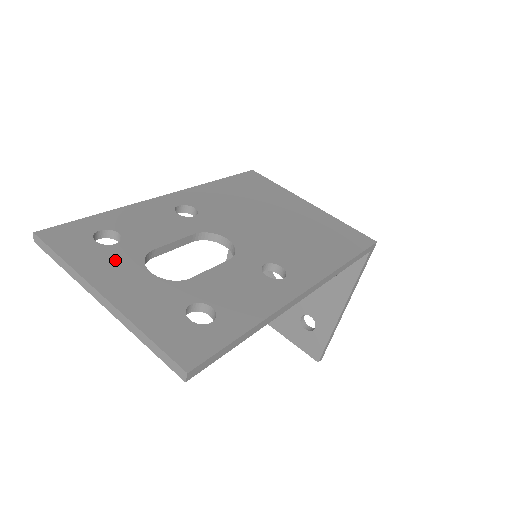
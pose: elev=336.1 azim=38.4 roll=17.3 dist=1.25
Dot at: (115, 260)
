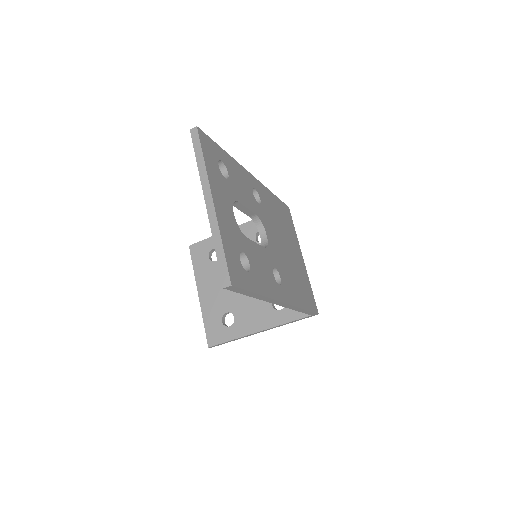
Dot at: (223, 188)
